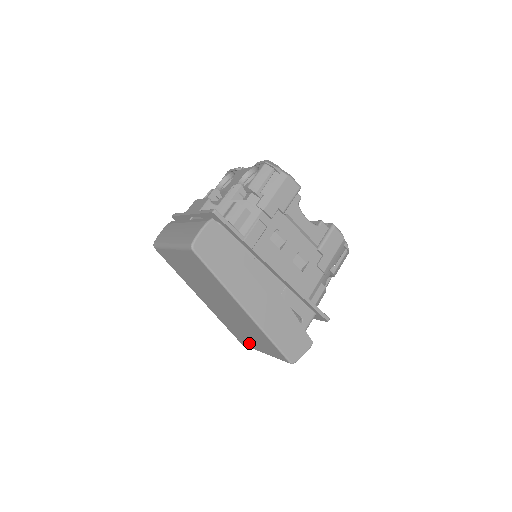
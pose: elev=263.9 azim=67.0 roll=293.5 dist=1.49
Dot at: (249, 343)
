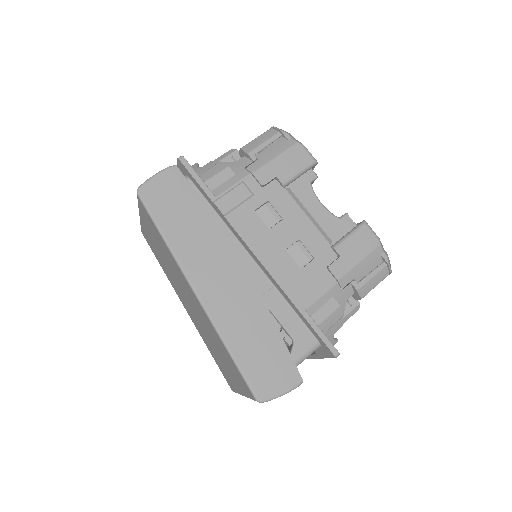
Dot at: (230, 380)
